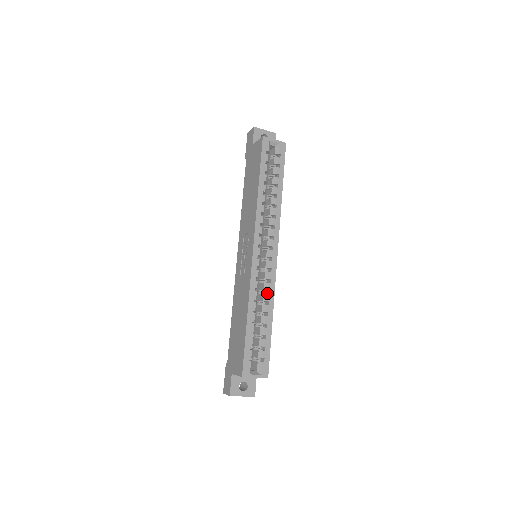
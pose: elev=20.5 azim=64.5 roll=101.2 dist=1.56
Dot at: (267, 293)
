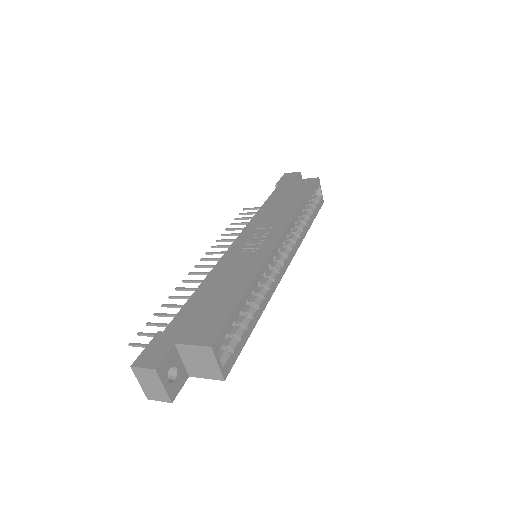
Dot at: occluded
